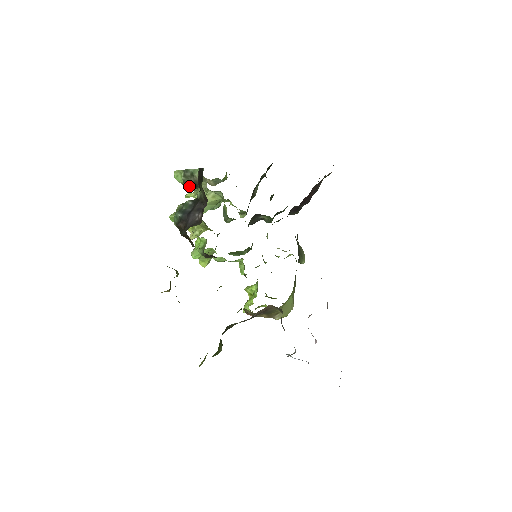
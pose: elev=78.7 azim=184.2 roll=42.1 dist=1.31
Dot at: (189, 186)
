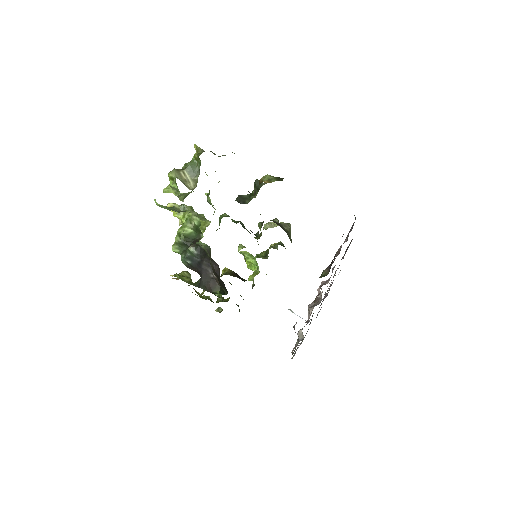
Dot at: (190, 241)
